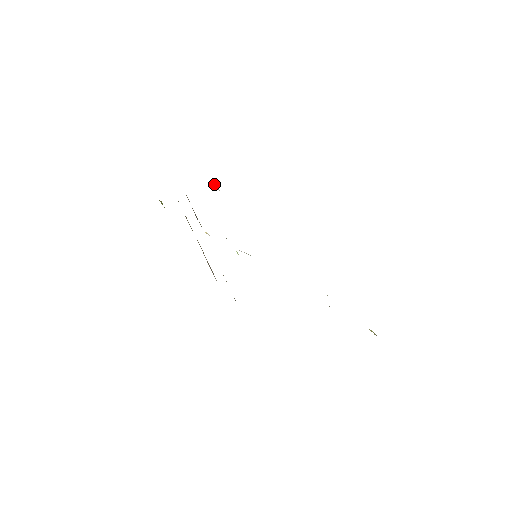
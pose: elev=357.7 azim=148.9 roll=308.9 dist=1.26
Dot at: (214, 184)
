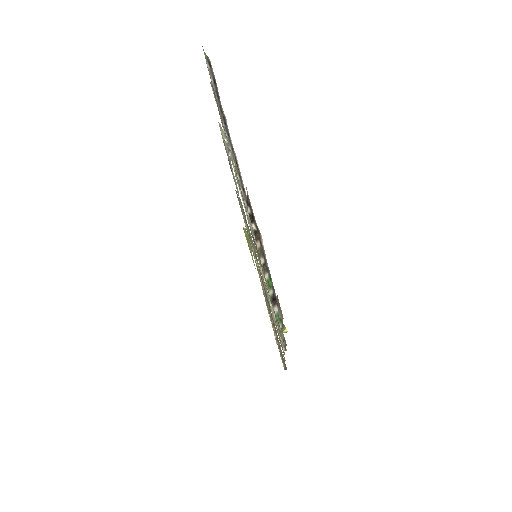
Dot at: occluded
